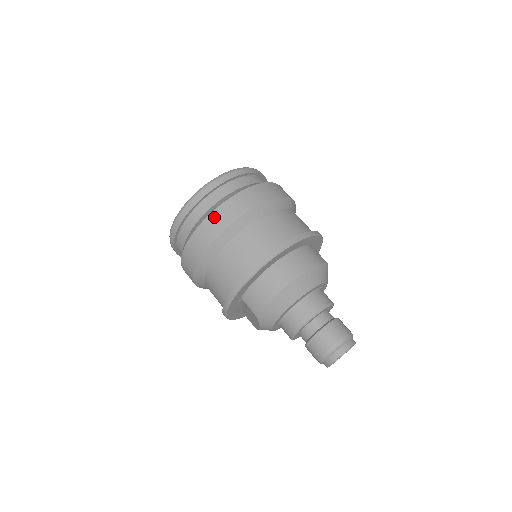
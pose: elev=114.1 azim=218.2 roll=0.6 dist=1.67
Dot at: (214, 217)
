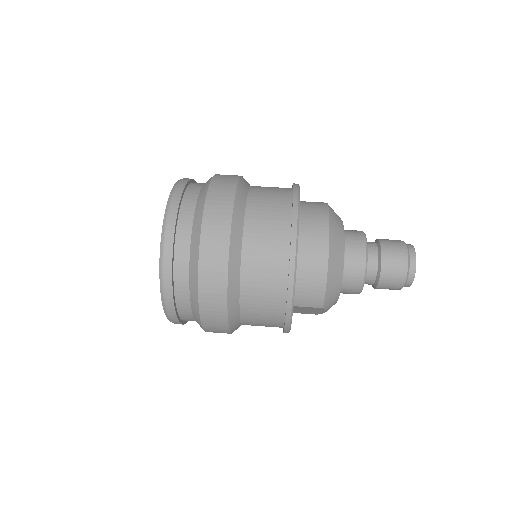
Dot at: (206, 264)
